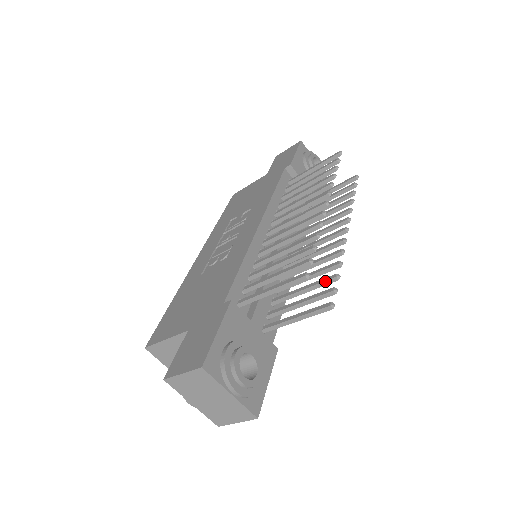
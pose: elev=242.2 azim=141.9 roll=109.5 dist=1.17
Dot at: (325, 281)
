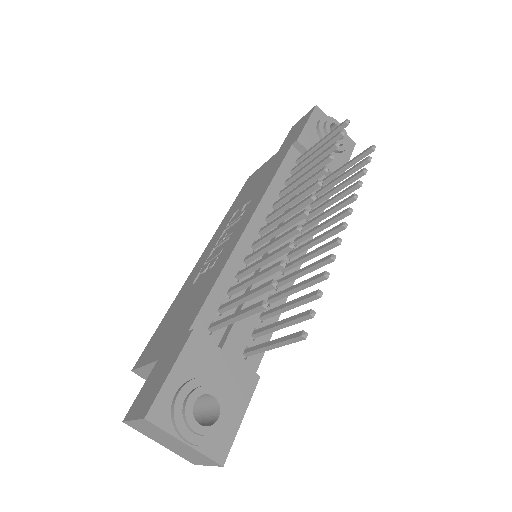
Dot at: (307, 298)
